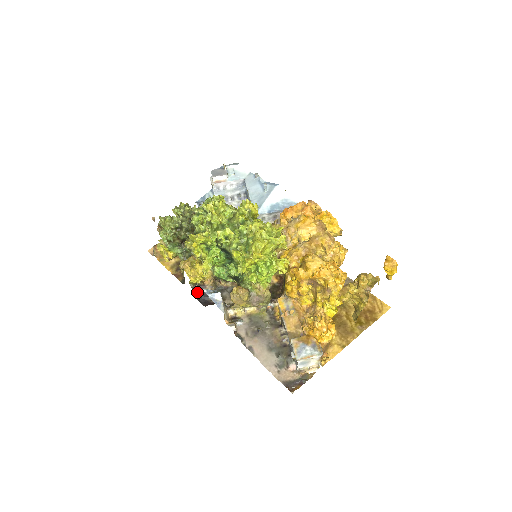
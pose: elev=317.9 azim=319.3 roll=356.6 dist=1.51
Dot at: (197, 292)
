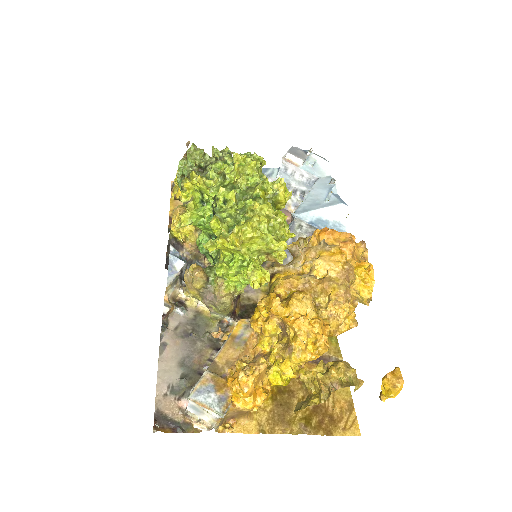
Dot at: occluded
